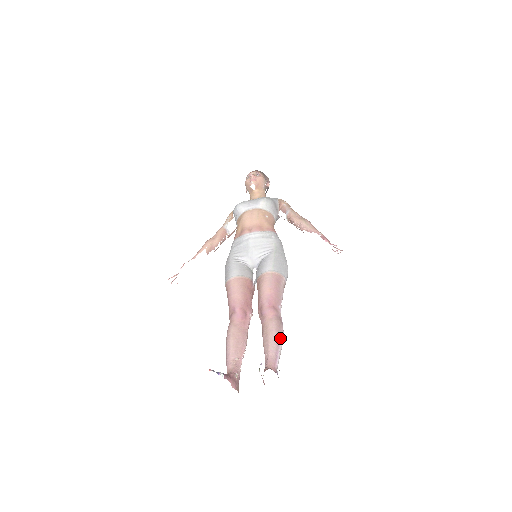
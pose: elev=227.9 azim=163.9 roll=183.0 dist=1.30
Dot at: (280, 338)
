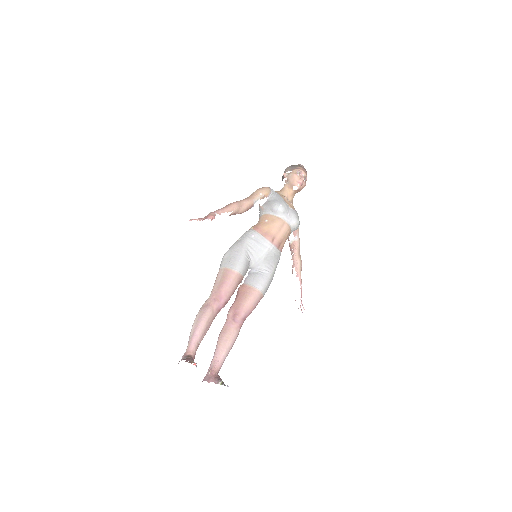
Dot at: occluded
